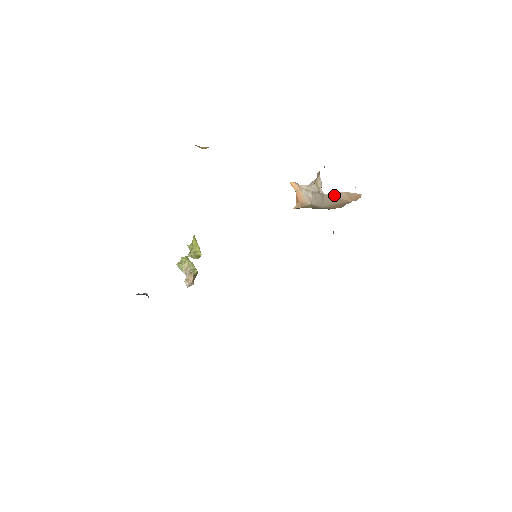
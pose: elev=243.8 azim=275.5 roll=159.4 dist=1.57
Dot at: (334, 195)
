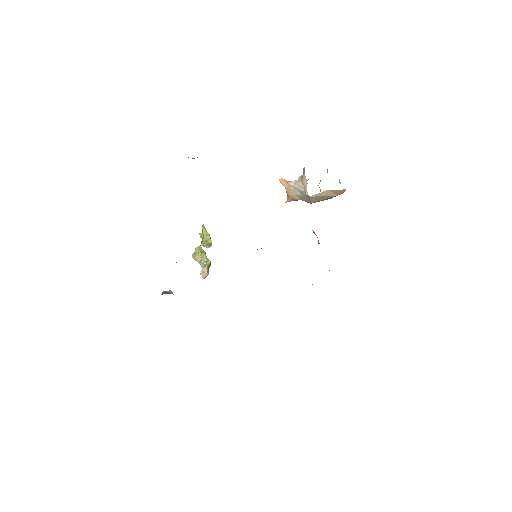
Dot at: (319, 195)
